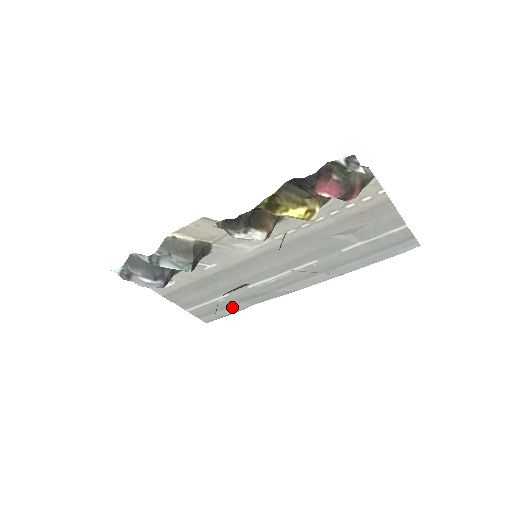
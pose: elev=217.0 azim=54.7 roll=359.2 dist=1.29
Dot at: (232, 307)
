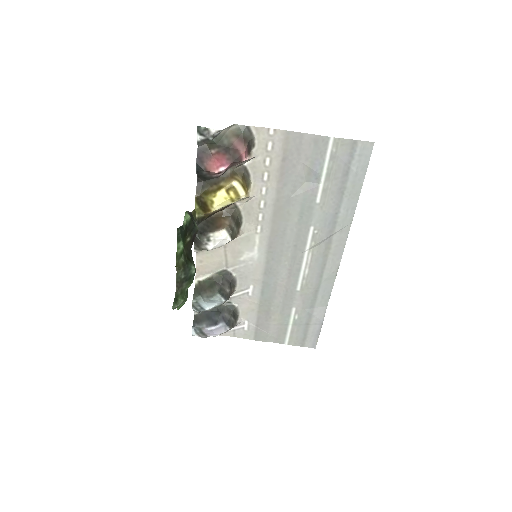
Dot at: (313, 319)
